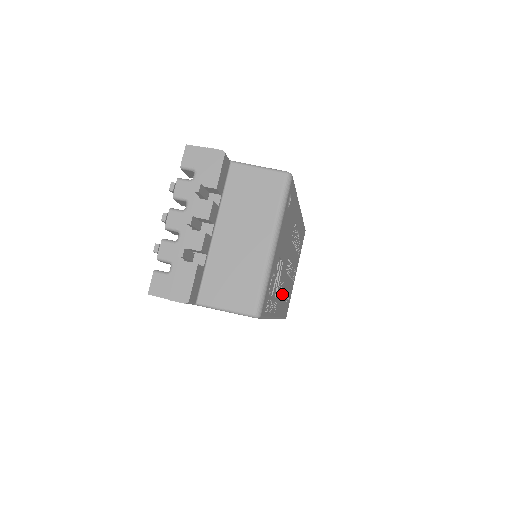
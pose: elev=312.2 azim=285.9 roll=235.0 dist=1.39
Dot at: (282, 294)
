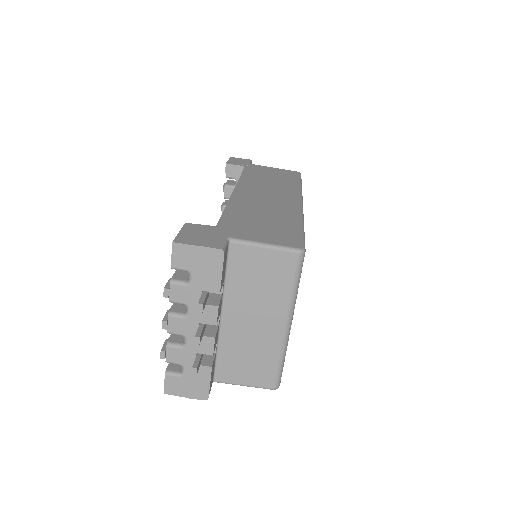
Dot at: occluded
